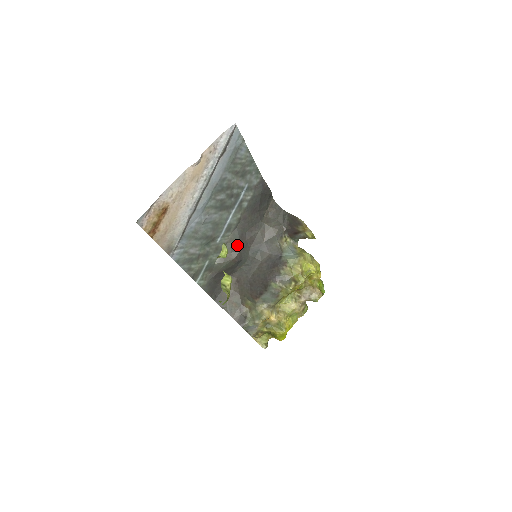
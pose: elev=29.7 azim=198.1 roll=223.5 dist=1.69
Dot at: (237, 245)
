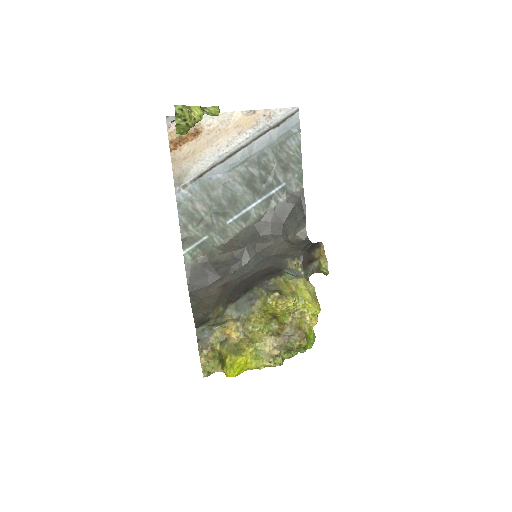
Dot at: (245, 241)
